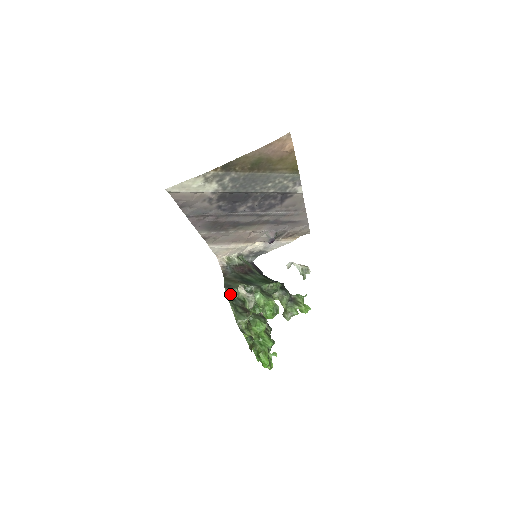
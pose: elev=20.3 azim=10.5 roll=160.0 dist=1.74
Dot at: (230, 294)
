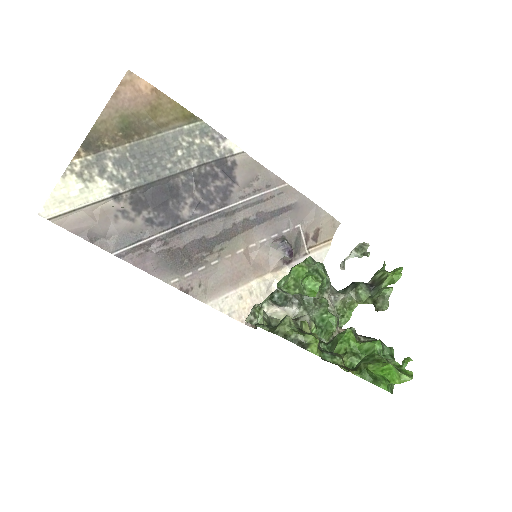
Dot at: (253, 319)
